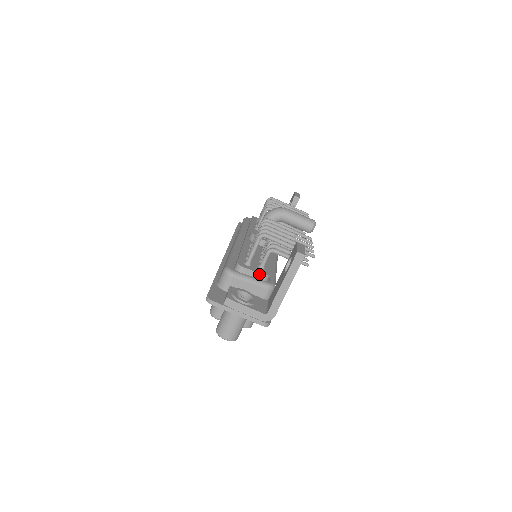
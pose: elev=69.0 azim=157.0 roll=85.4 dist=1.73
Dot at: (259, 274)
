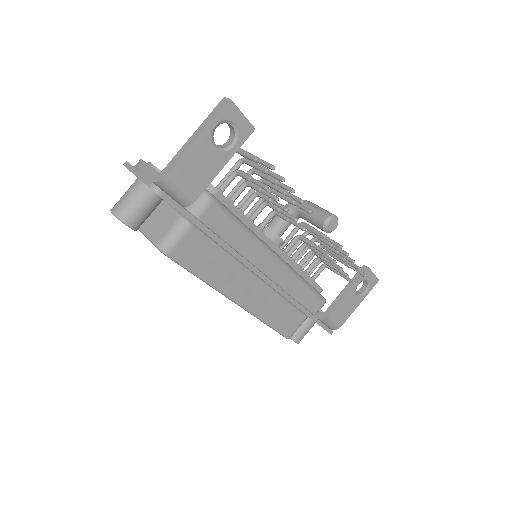
Dot at: occluded
